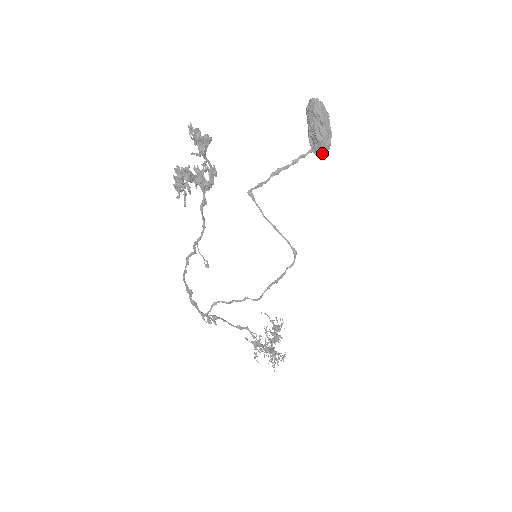
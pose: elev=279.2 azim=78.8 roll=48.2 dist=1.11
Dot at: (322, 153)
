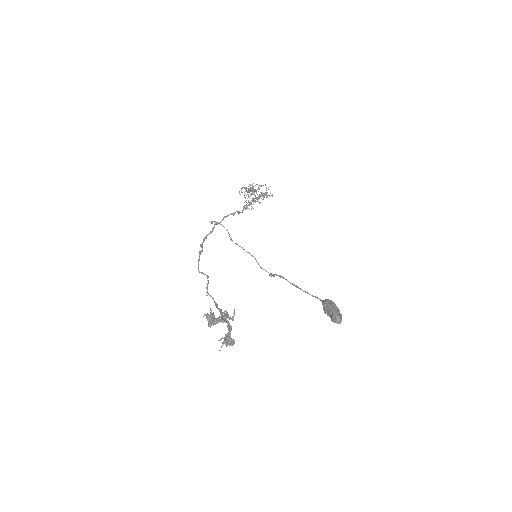
Dot at: occluded
